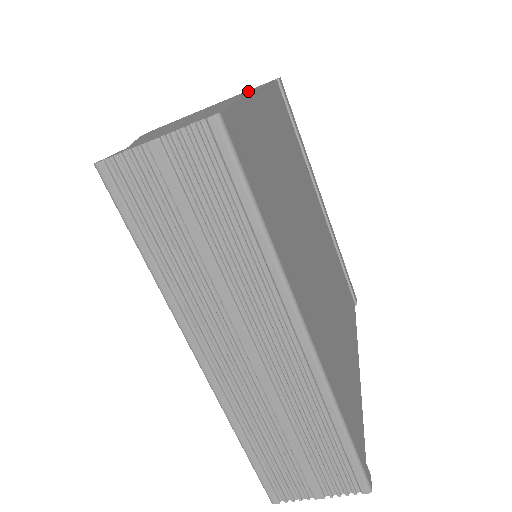
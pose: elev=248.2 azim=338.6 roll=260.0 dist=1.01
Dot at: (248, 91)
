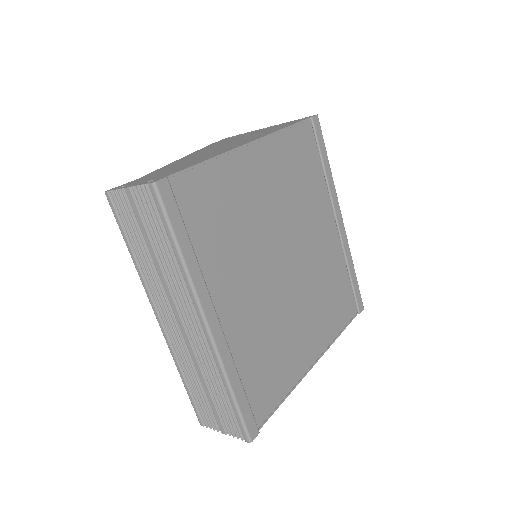
Dot at: (277, 128)
